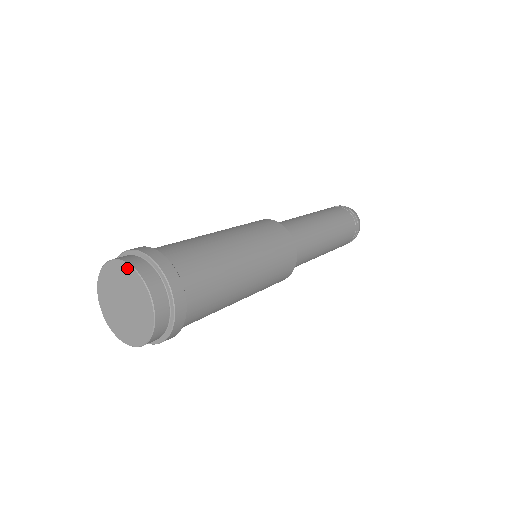
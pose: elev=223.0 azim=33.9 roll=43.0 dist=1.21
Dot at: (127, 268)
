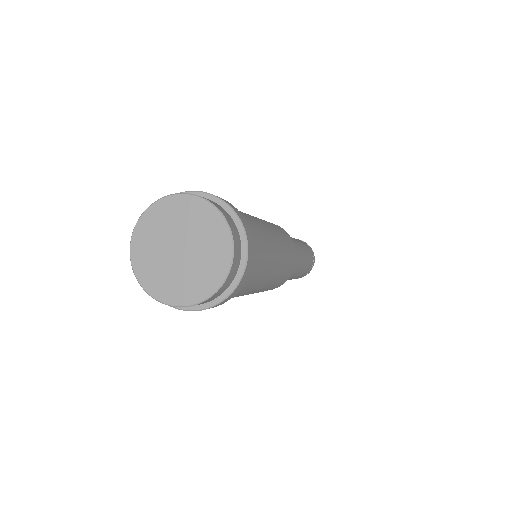
Dot at: (178, 199)
